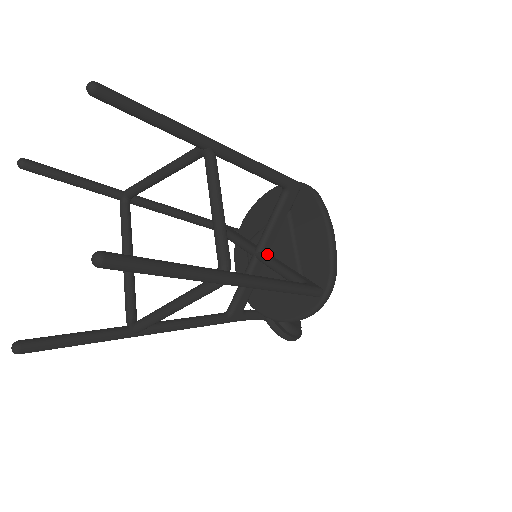
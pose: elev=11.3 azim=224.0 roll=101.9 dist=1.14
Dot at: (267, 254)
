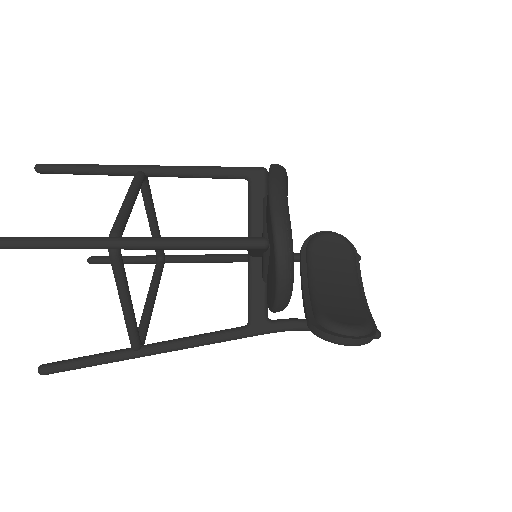
Dot at: occluded
